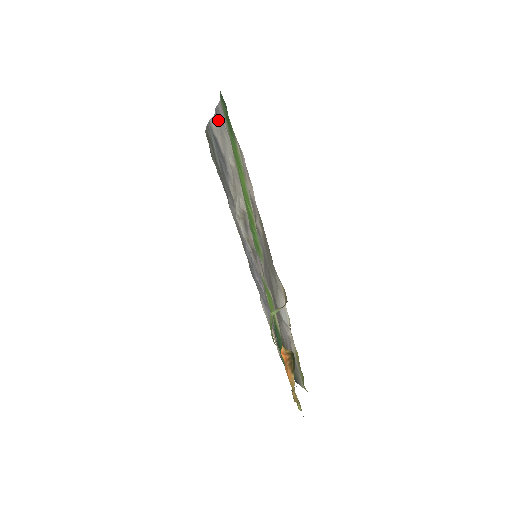
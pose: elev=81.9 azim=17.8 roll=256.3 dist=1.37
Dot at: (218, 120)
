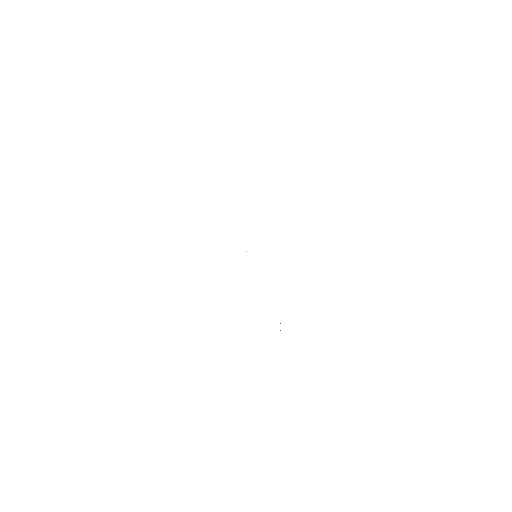
Dot at: occluded
